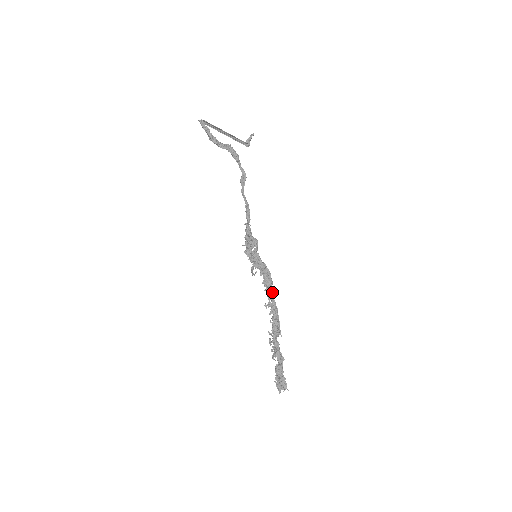
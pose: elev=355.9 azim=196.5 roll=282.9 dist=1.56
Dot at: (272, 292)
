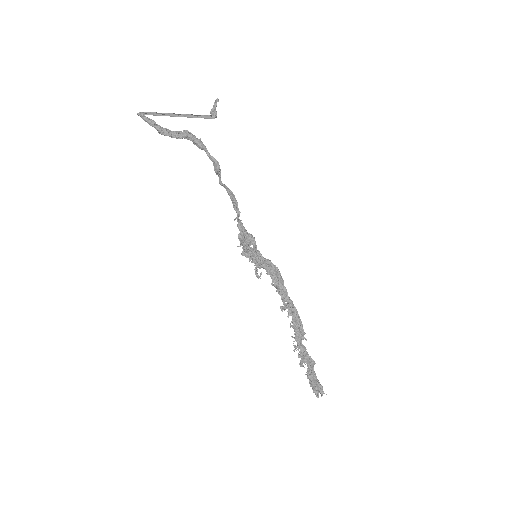
Dot at: (285, 291)
